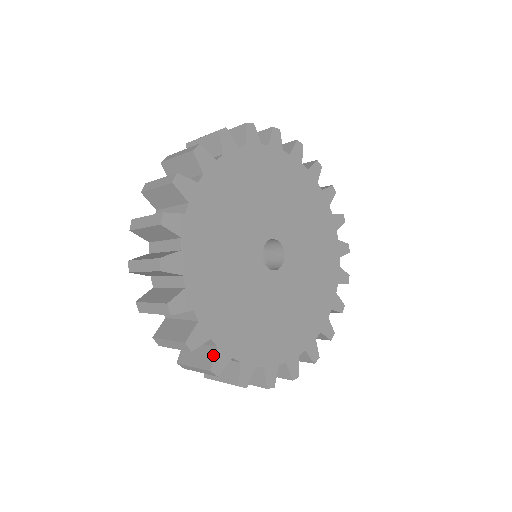
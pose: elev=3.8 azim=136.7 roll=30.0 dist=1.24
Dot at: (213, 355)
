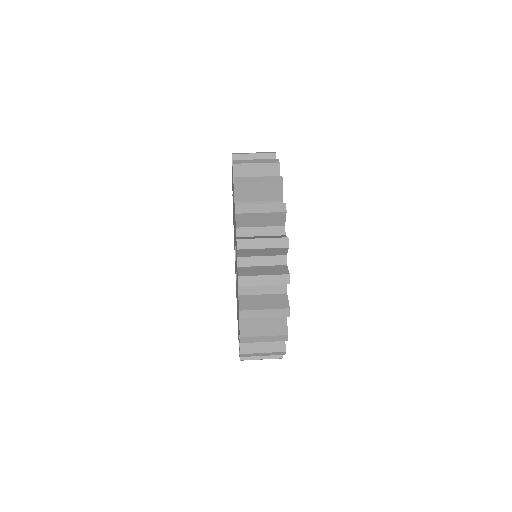
Dot at: occluded
